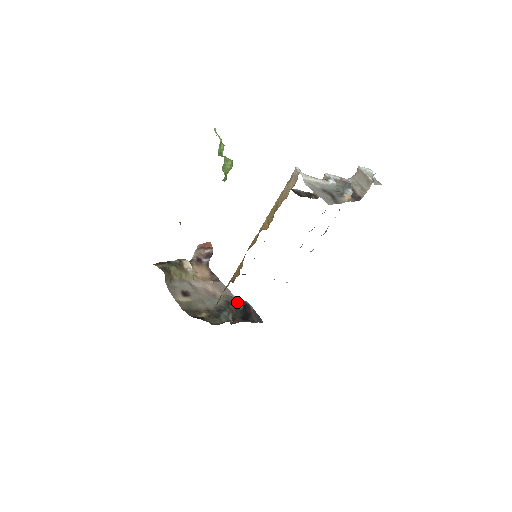
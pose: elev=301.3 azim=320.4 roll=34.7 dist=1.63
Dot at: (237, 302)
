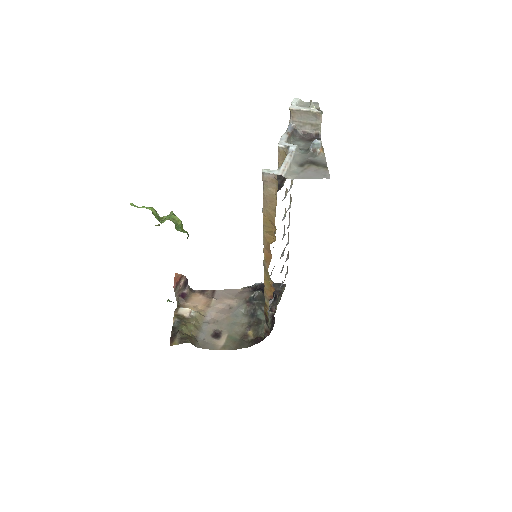
Dot at: (254, 294)
